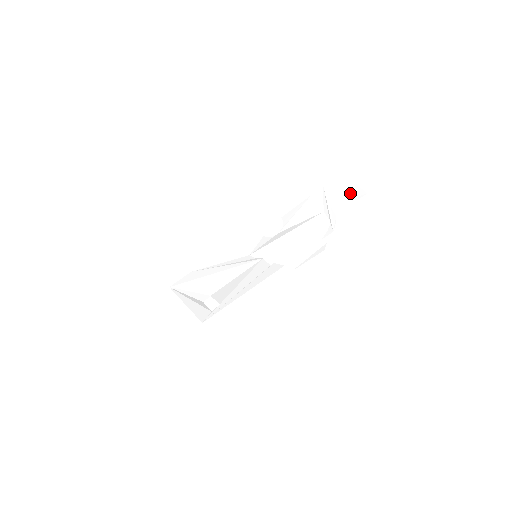
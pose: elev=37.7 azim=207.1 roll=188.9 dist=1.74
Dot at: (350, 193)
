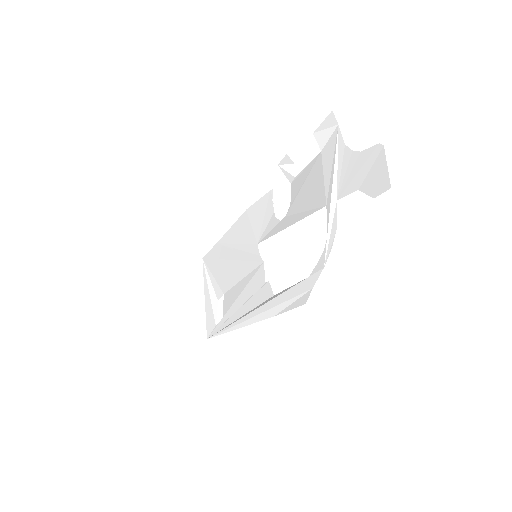
Dot at: (368, 172)
